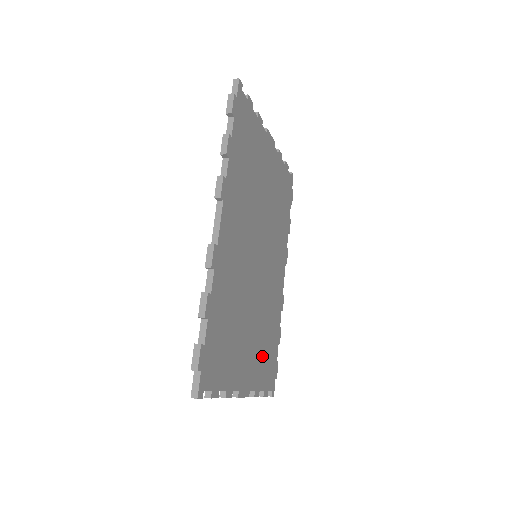
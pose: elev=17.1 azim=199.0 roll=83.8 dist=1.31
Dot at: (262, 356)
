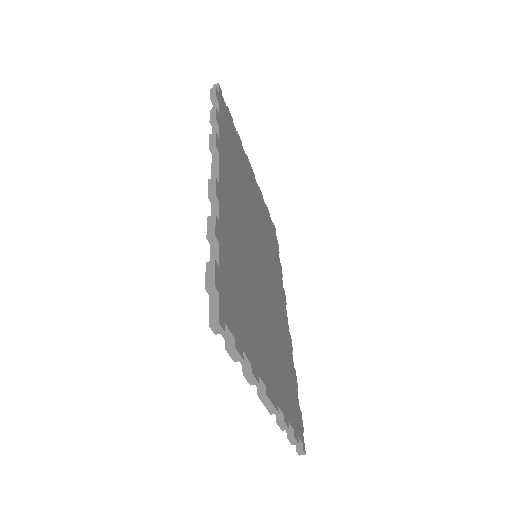
Dot at: (283, 378)
